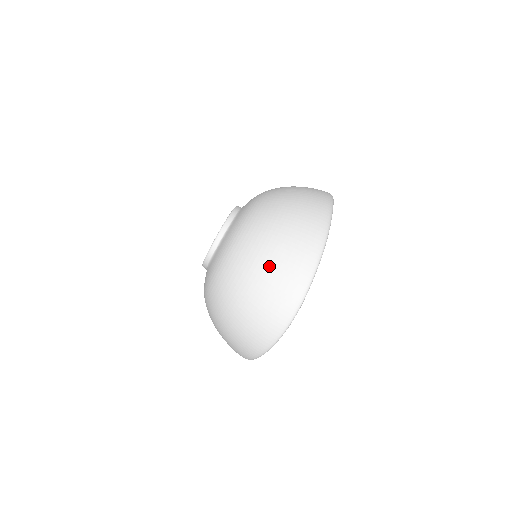
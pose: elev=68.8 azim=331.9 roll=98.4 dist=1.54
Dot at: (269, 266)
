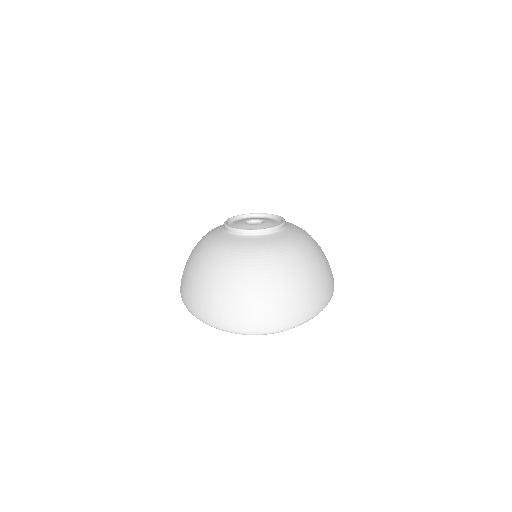
Dot at: (287, 294)
